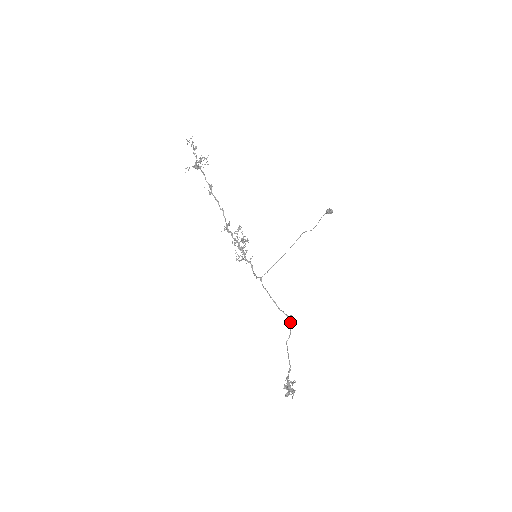
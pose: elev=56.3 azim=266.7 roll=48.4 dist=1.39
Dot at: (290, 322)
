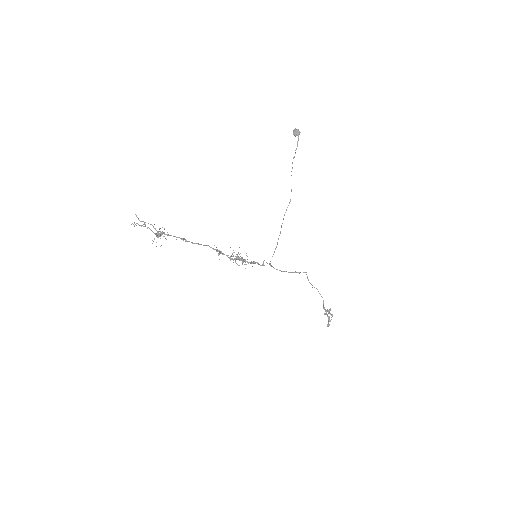
Dot at: (309, 282)
